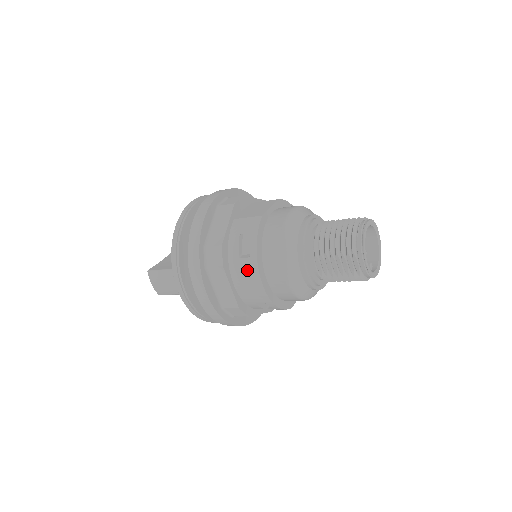
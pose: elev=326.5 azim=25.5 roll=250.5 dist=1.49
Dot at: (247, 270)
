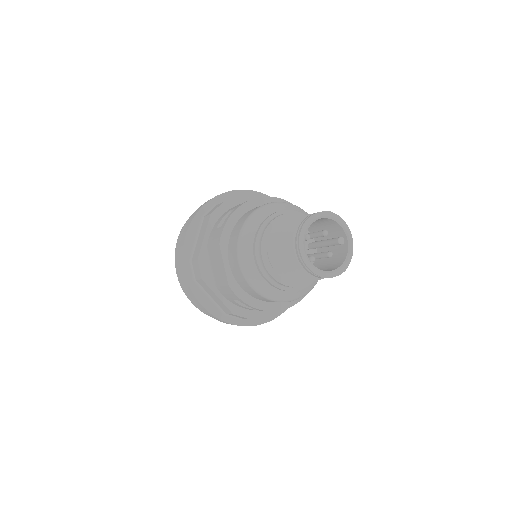
Dot at: occluded
